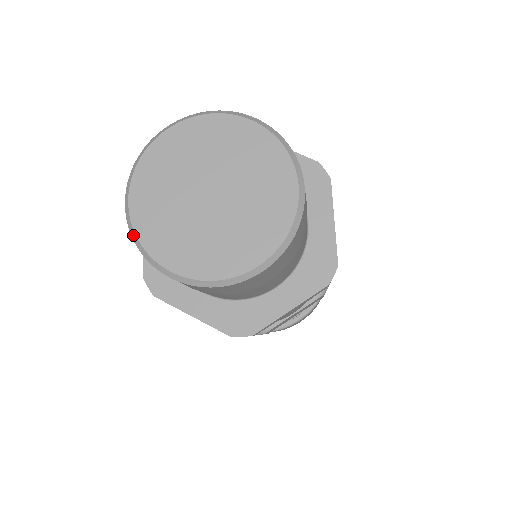
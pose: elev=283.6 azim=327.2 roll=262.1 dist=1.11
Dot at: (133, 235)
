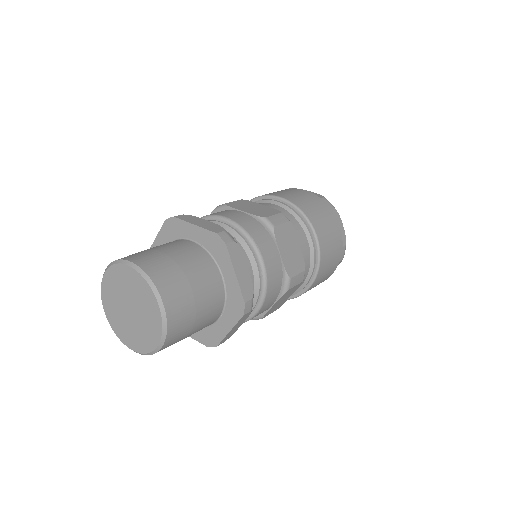
Dot at: (113, 330)
